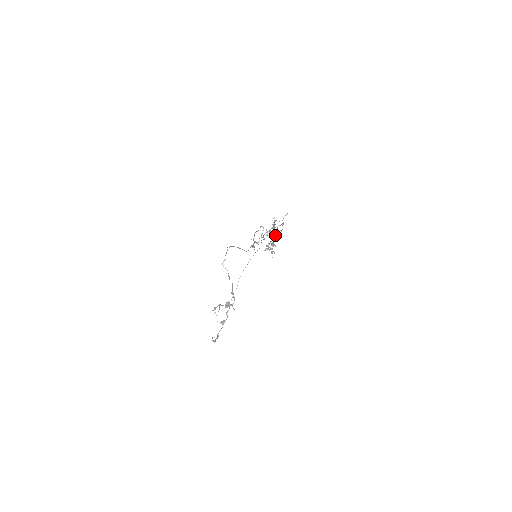
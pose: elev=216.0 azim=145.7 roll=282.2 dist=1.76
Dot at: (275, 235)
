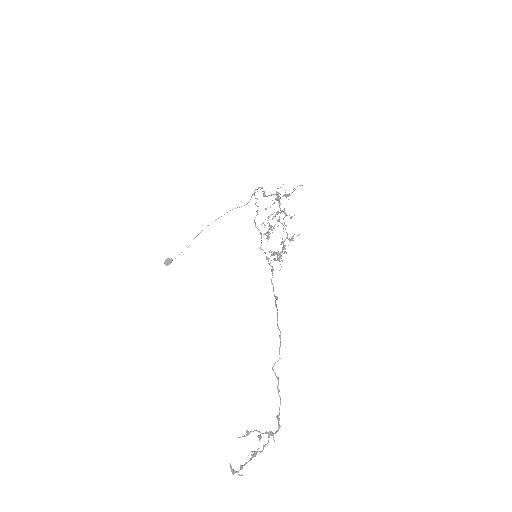
Dot at: (292, 237)
